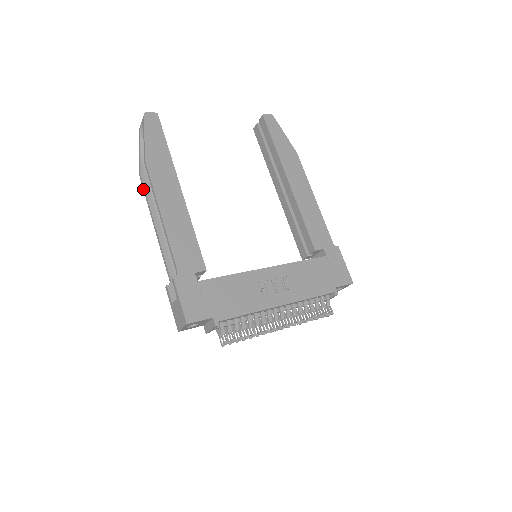
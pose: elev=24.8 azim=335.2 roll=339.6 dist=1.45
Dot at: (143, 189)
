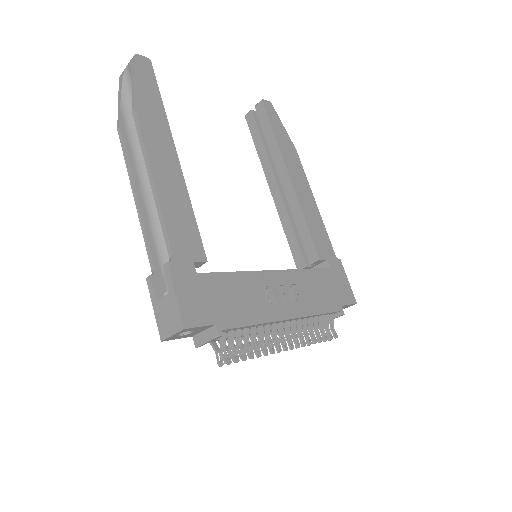
Dot at: (122, 148)
